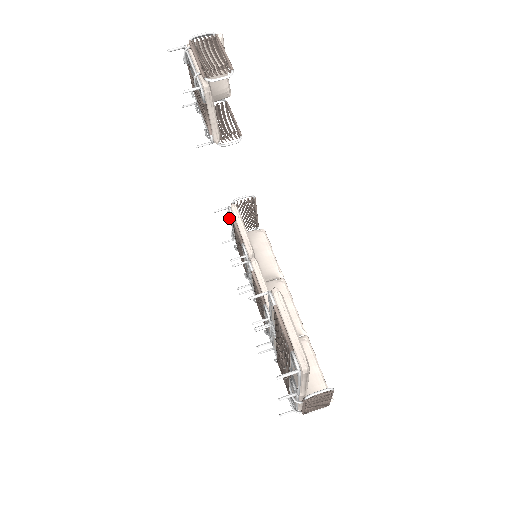
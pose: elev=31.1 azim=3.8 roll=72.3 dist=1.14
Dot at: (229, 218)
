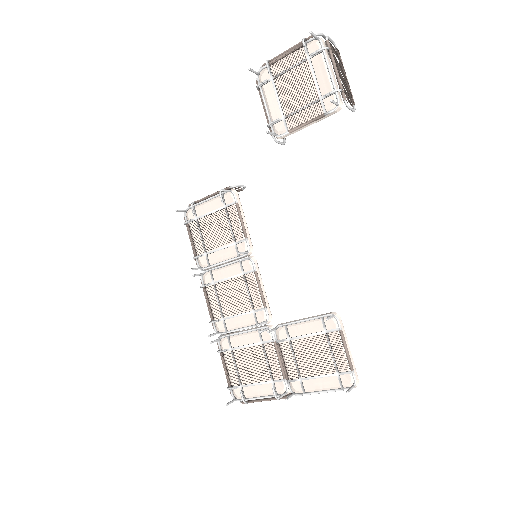
Dot at: (223, 200)
